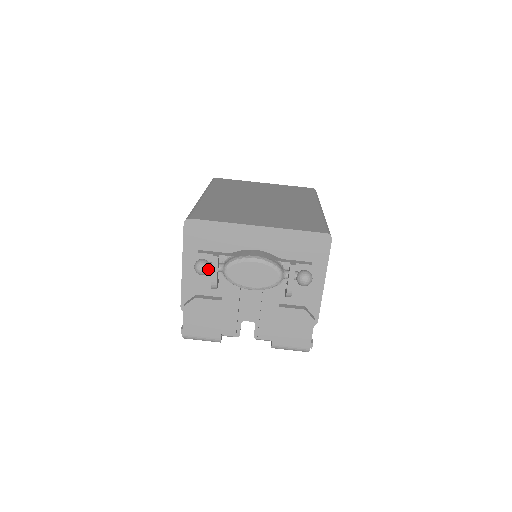
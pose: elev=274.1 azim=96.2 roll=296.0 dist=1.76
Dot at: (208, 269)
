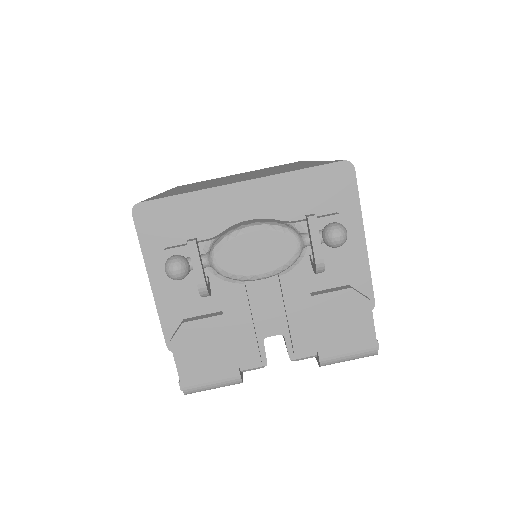
Dot at: (186, 267)
